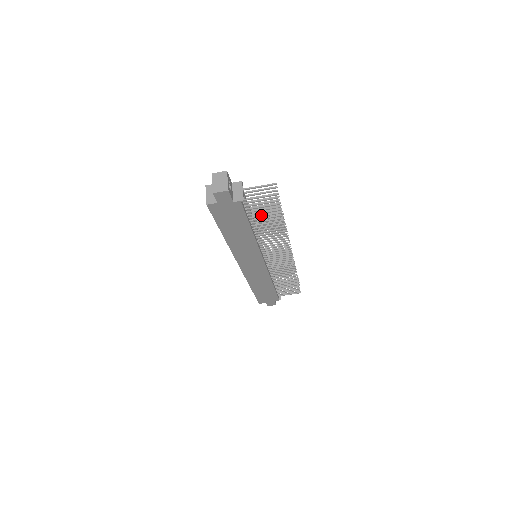
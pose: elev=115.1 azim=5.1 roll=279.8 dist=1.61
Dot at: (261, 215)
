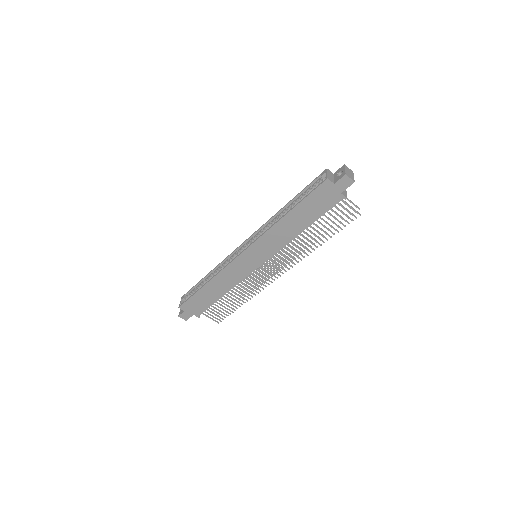
Dot at: (327, 222)
